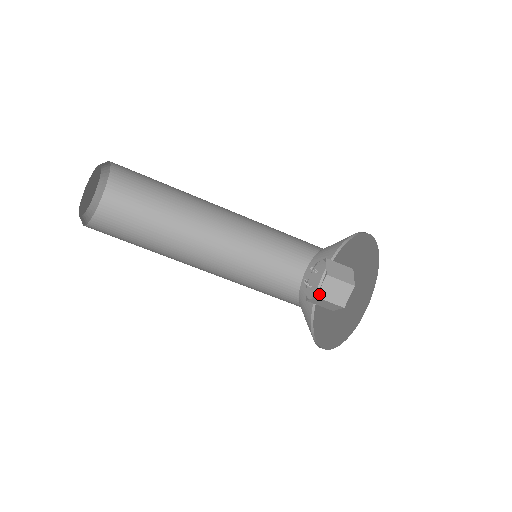
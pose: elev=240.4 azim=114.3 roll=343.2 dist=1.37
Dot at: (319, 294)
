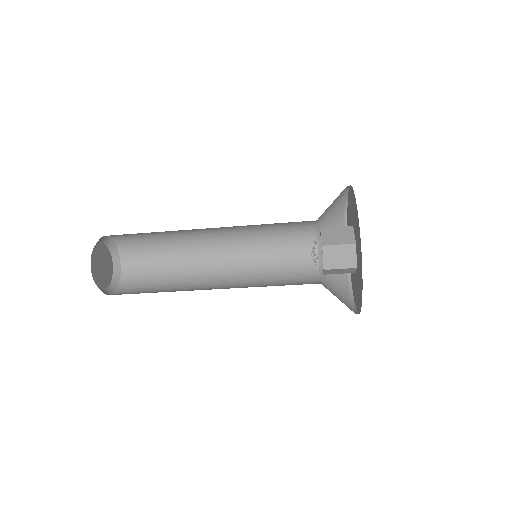
Dot at: (325, 274)
